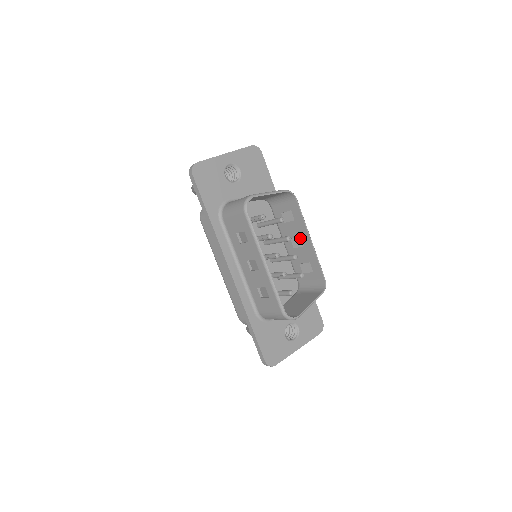
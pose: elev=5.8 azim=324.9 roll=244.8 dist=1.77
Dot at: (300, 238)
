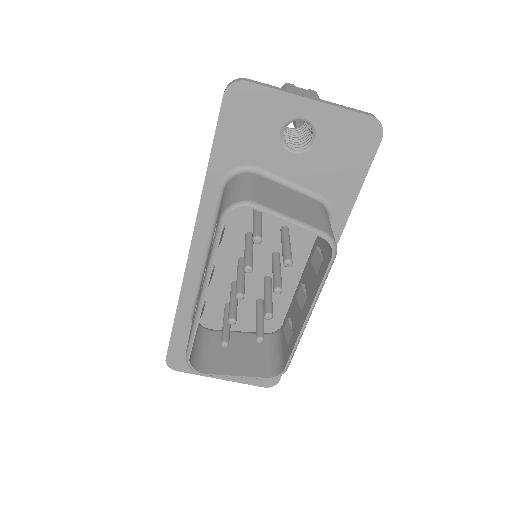
Dot at: (306, 299)
